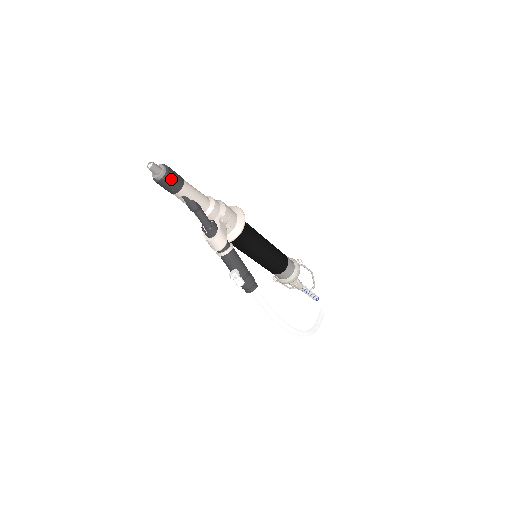
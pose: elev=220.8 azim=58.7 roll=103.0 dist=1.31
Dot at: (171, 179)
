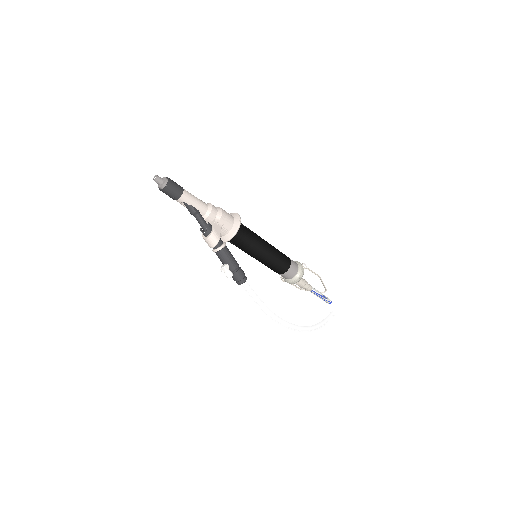
Dot at: (171, 189)
